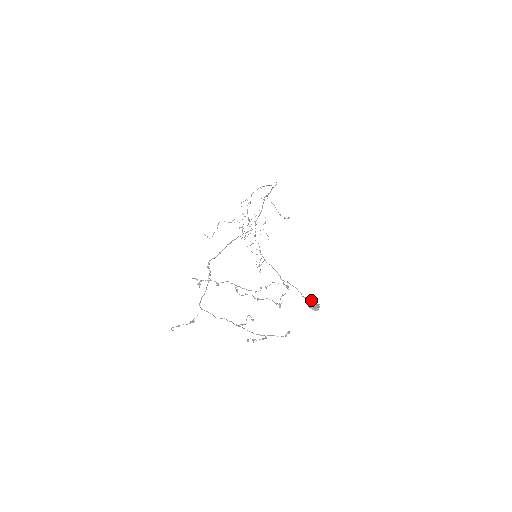
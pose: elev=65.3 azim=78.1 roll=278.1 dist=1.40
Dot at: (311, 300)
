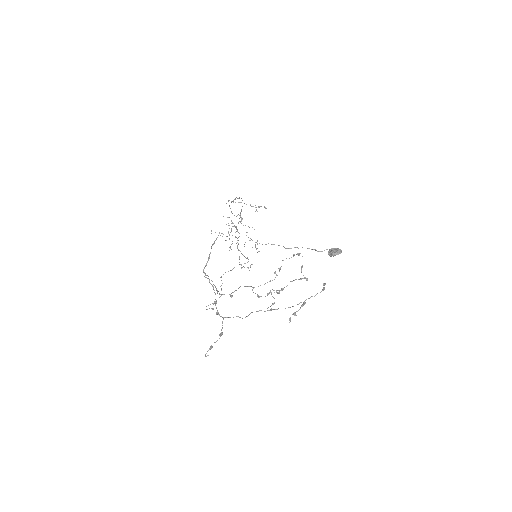
Dot at: (329, 249)
